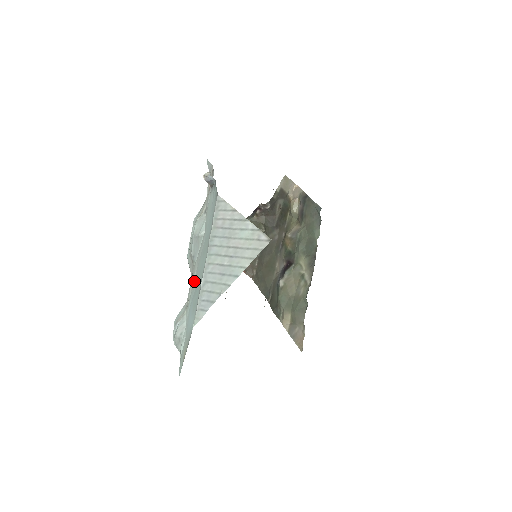
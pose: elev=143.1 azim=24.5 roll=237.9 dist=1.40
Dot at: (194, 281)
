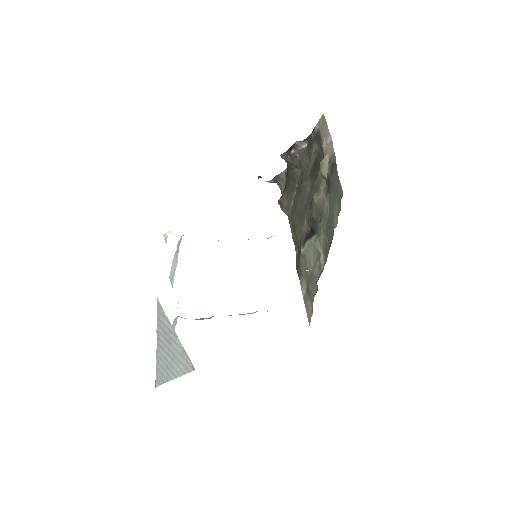
Dot at: occluded
